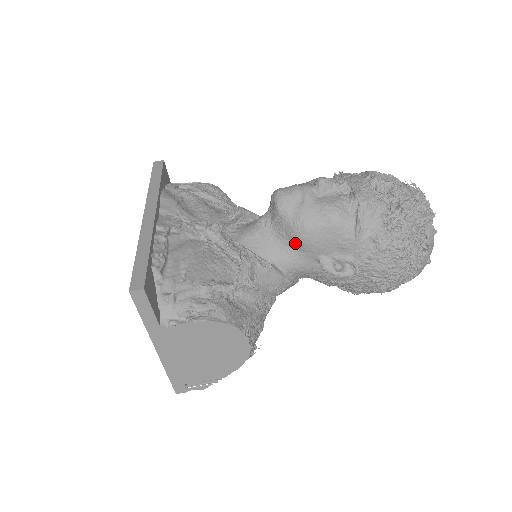
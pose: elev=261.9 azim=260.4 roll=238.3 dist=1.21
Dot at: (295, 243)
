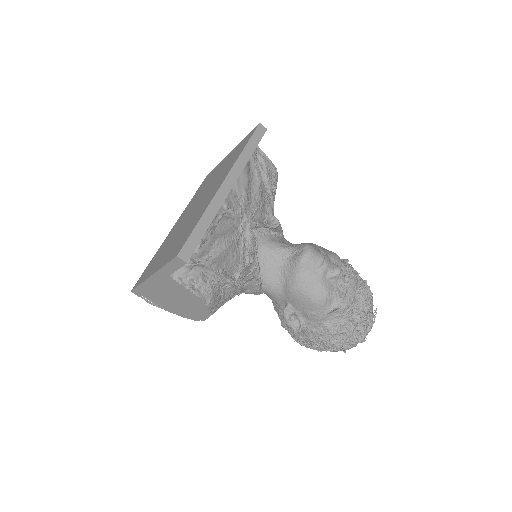
Dot at: (286, 286)
